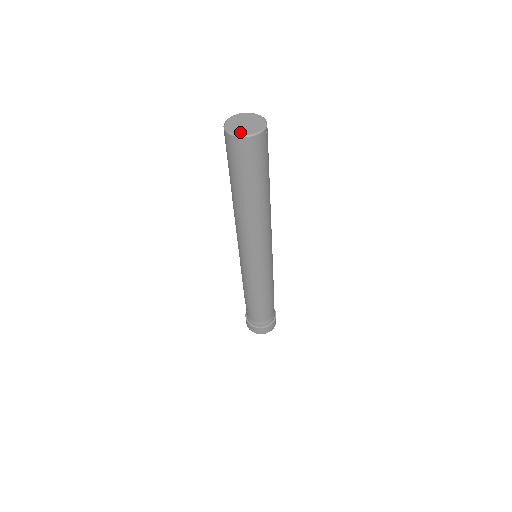
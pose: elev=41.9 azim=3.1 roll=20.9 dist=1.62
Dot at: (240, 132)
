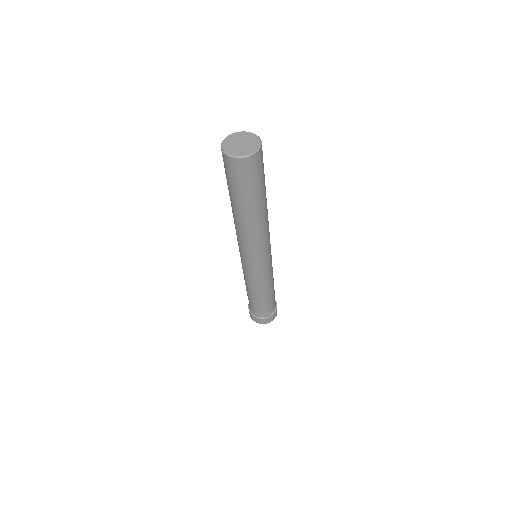
Dot at: (226, 146)
